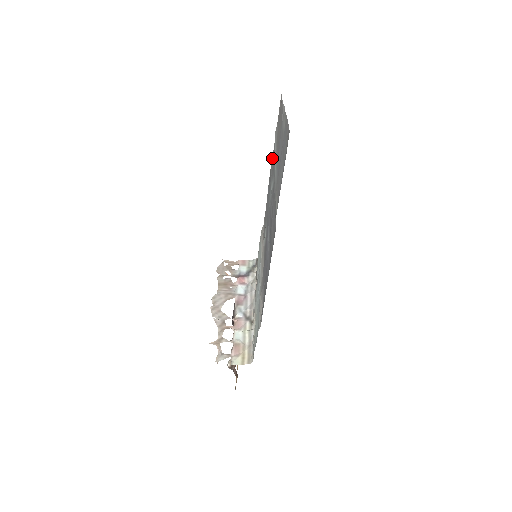
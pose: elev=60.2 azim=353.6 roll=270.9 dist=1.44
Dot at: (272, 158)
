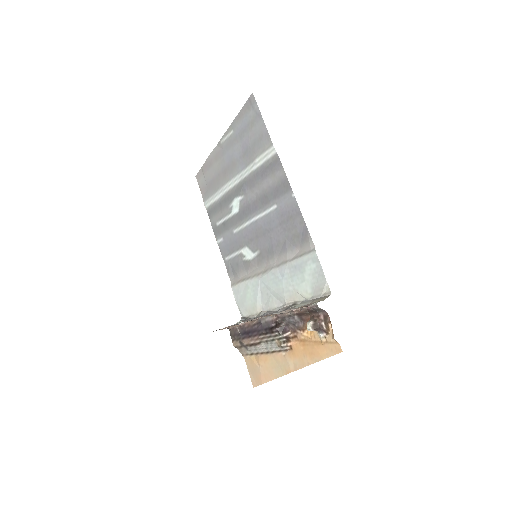
Dot at: (212, 218)
